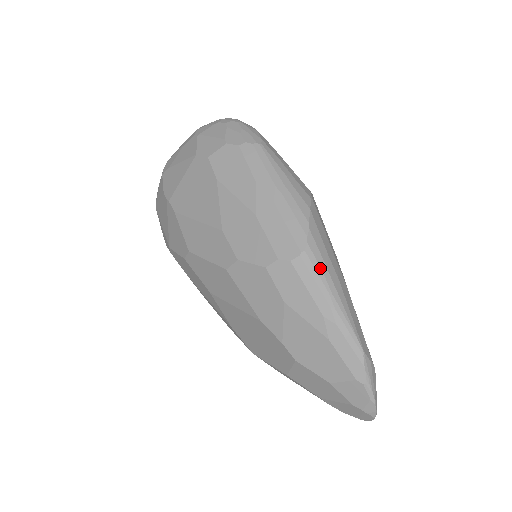
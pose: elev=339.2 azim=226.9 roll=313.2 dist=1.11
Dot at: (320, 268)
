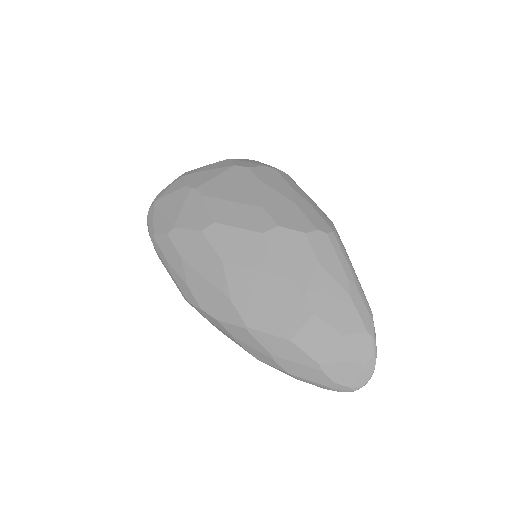
Dot at: occluded
